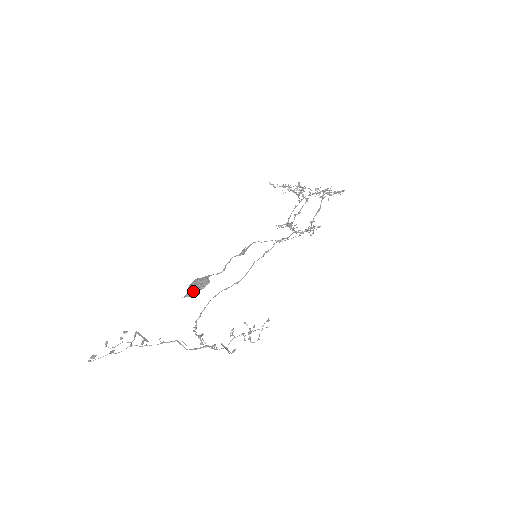
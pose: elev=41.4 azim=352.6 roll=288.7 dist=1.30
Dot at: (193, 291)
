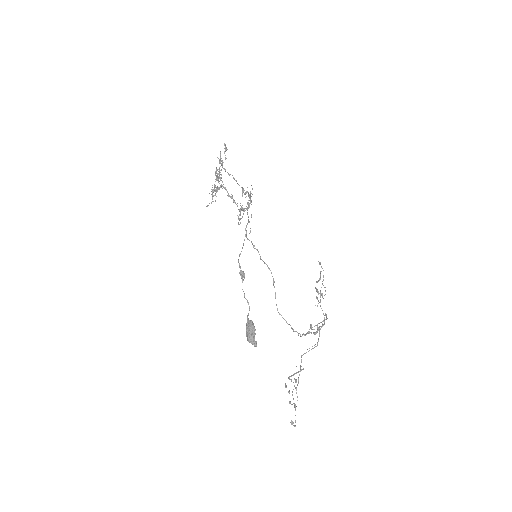
Dot at: (253, 340)
